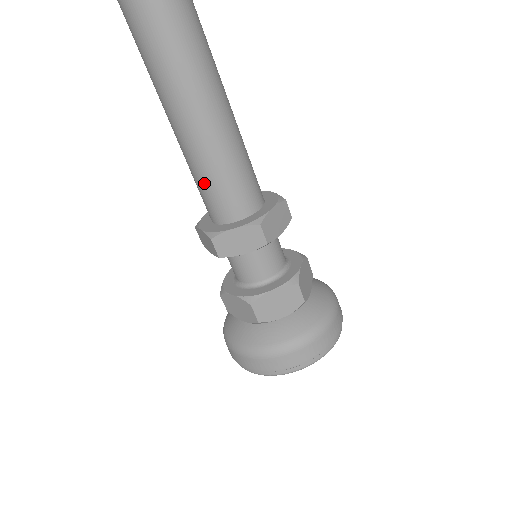
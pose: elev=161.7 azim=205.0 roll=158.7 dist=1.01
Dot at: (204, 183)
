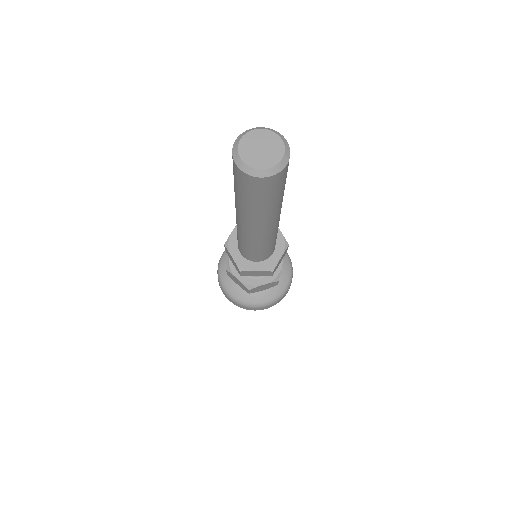
Dot at: (247, 249)
